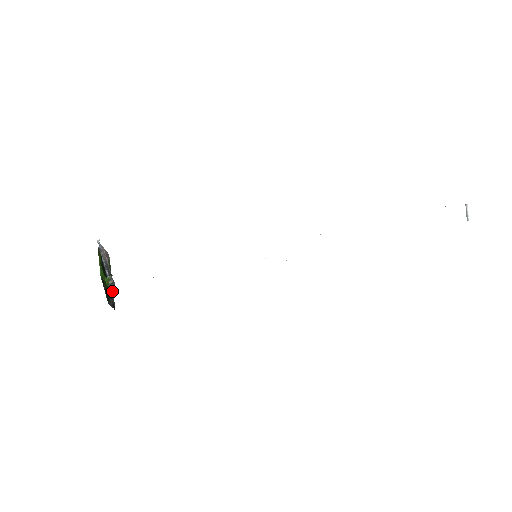
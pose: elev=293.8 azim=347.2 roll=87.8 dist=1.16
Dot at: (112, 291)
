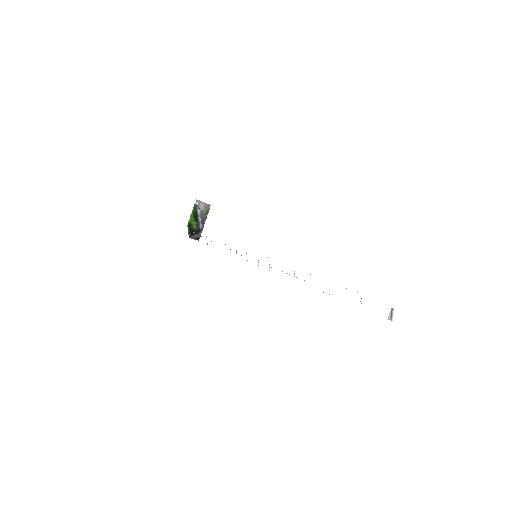
Dot at: (201, 229)
